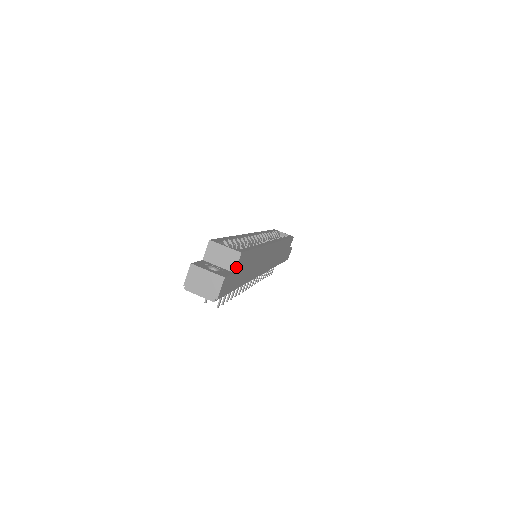
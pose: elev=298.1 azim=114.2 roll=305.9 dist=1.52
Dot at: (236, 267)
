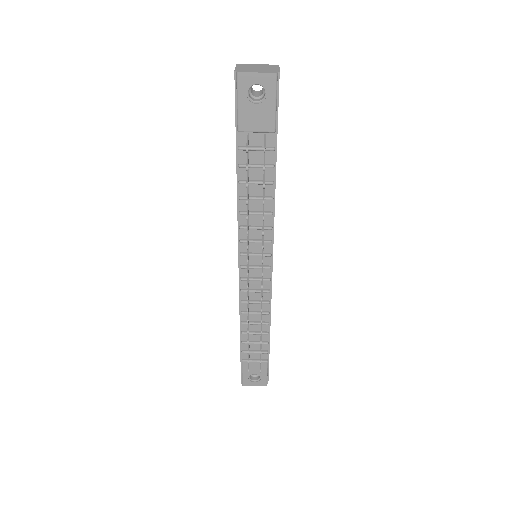
Dot at: occluded
